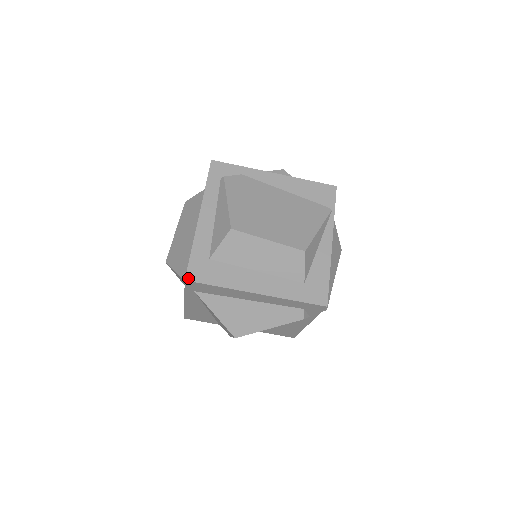
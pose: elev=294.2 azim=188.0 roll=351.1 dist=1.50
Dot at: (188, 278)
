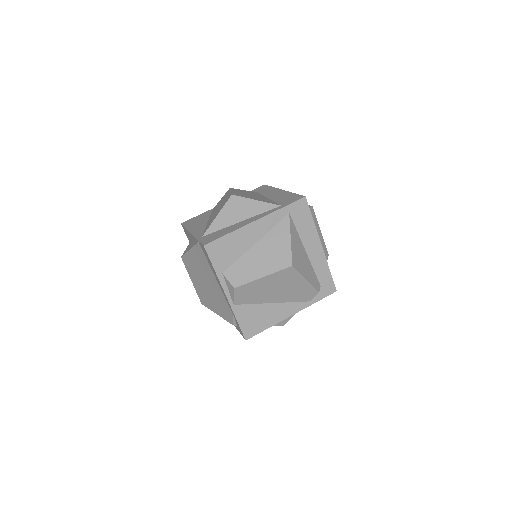
Dot at: (305, 198)
